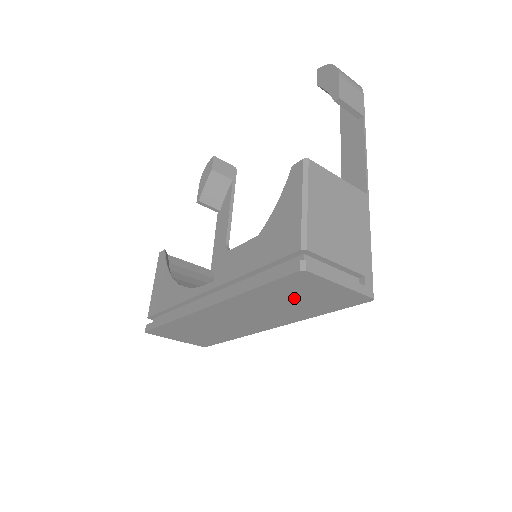
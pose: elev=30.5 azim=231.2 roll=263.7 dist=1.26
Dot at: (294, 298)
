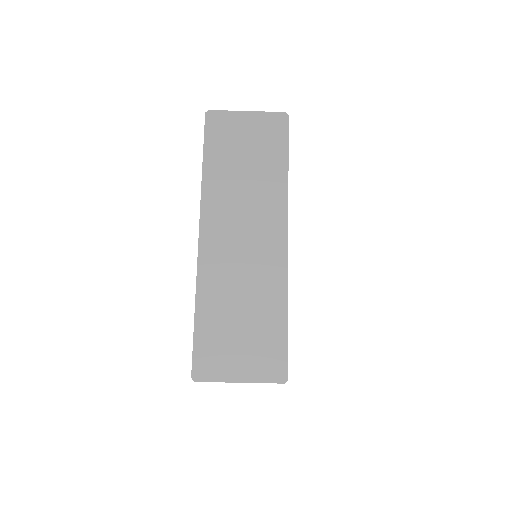
Dot at: (241, 156)
